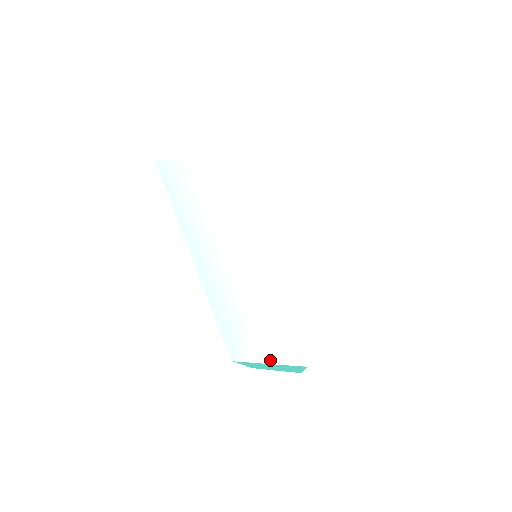
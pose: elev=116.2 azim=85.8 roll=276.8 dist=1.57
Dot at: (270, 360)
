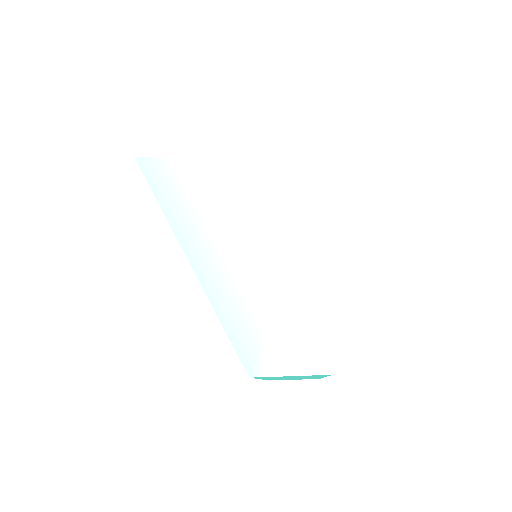
Dot at: (291, 372)
